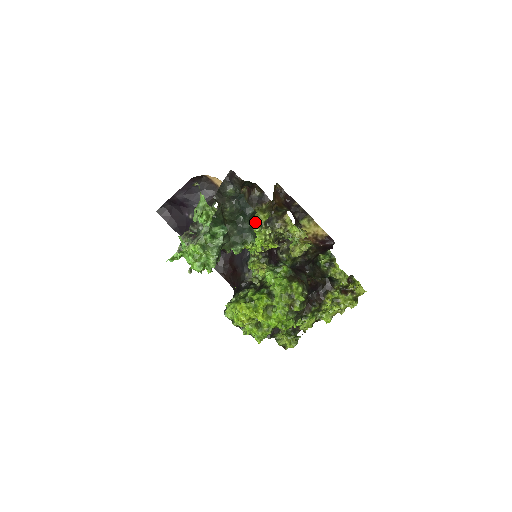
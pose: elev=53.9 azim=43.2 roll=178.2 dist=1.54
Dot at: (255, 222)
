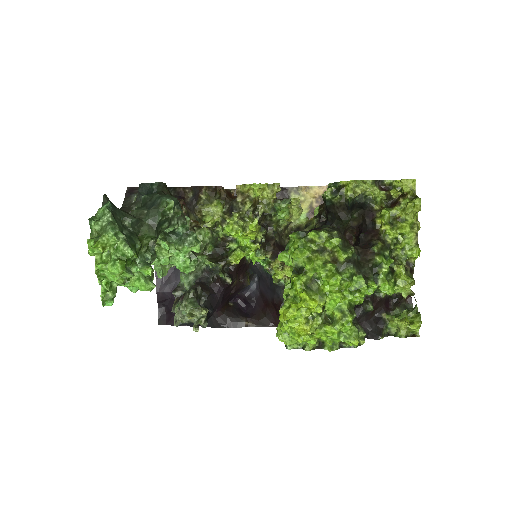
Dot at: (220, 225)
